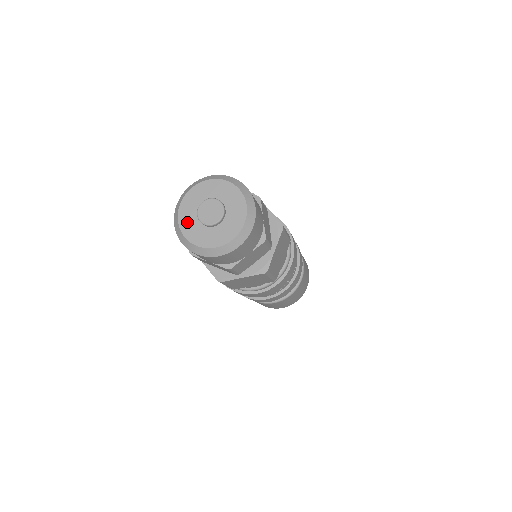
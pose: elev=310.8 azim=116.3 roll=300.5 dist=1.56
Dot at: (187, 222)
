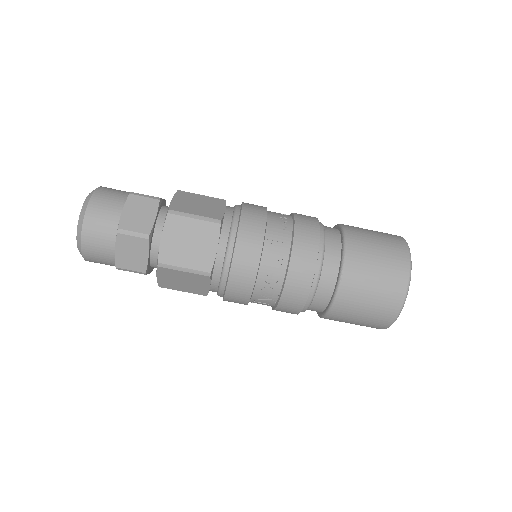
Dot at: occluded
